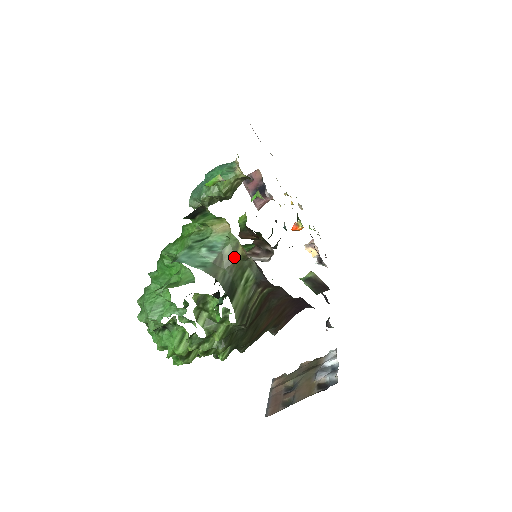
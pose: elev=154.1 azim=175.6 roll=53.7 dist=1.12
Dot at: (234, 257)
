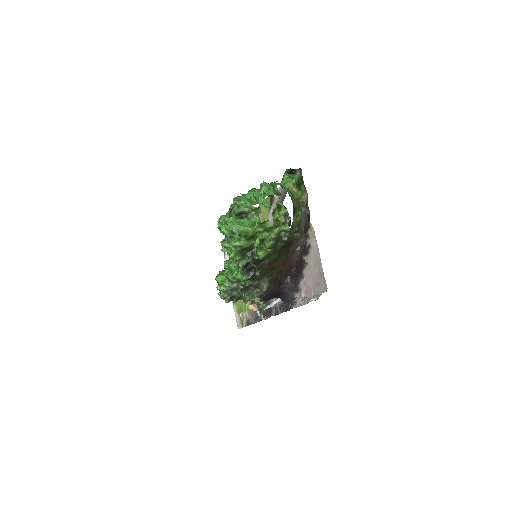
Dot at: (298, 201)
